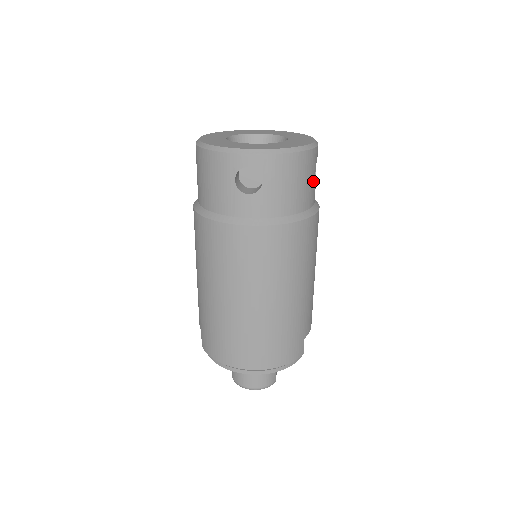
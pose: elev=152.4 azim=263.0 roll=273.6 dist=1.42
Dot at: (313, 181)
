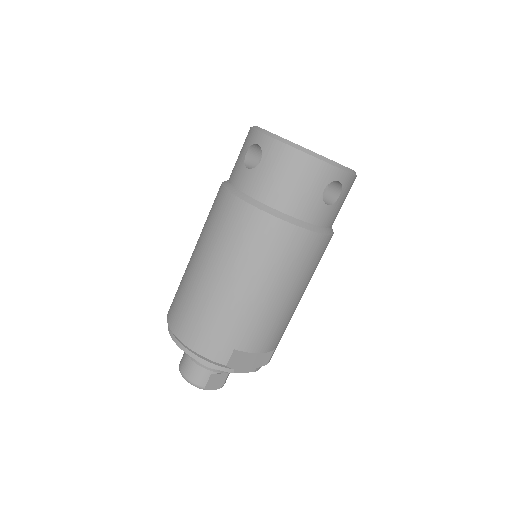
Dot at: (315, 196)
